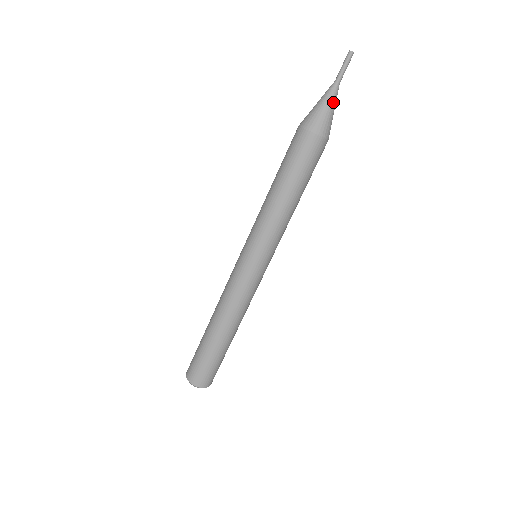
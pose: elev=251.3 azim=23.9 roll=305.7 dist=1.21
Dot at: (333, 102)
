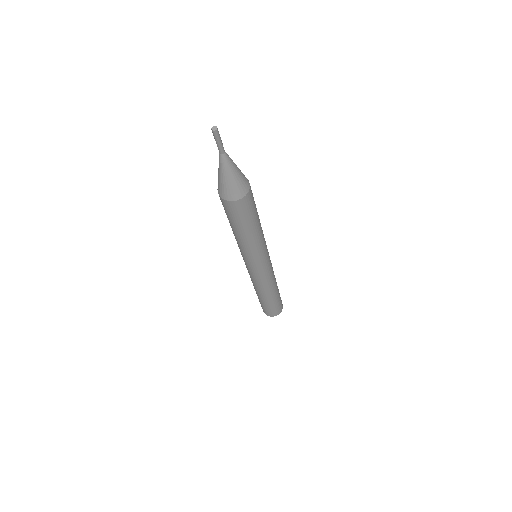
Dot at: (231, 170)
